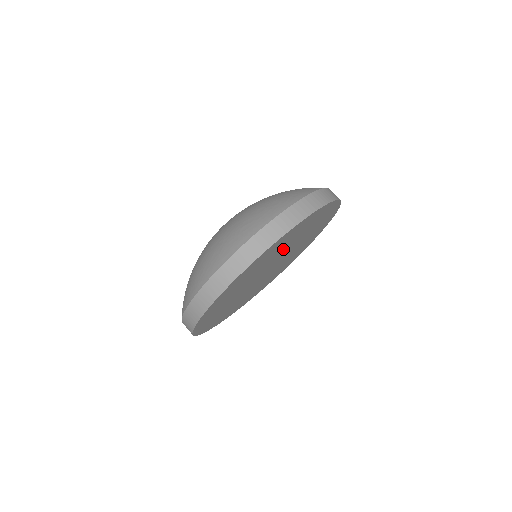
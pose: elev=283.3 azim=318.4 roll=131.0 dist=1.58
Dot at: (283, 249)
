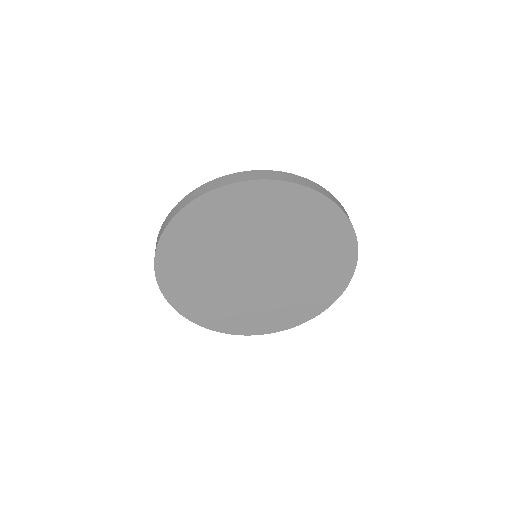
Dot at: (276, 234)
